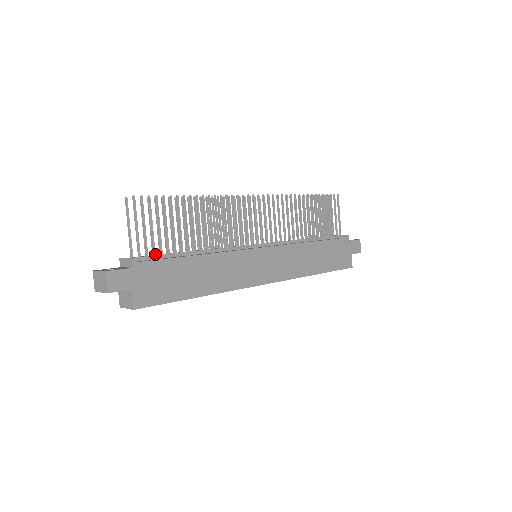
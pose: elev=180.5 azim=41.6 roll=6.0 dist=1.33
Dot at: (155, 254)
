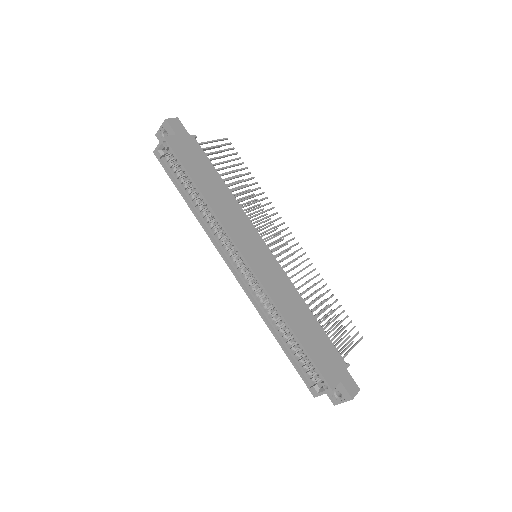
Dot at: occluded
